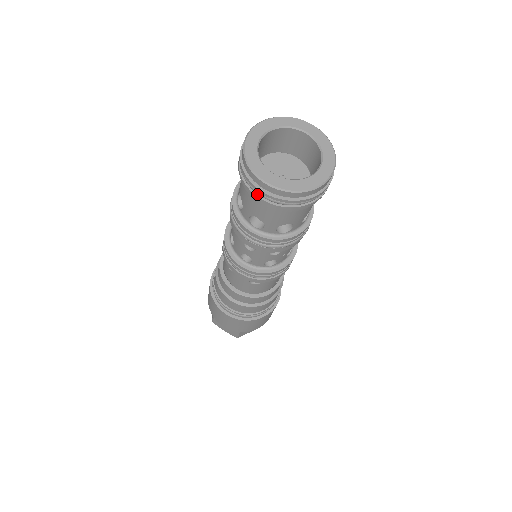
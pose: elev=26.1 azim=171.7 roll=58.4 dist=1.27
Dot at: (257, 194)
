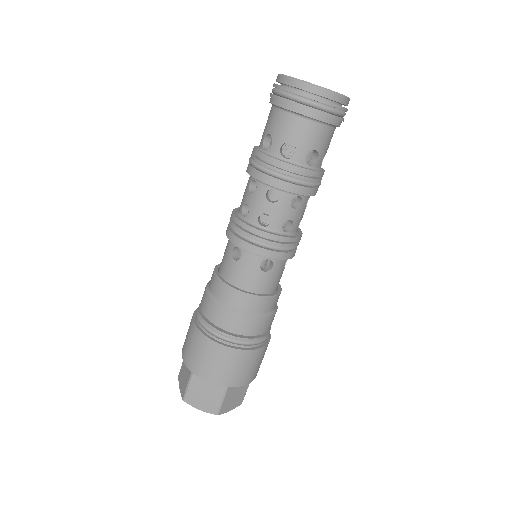
Dot at: (298, 103)
